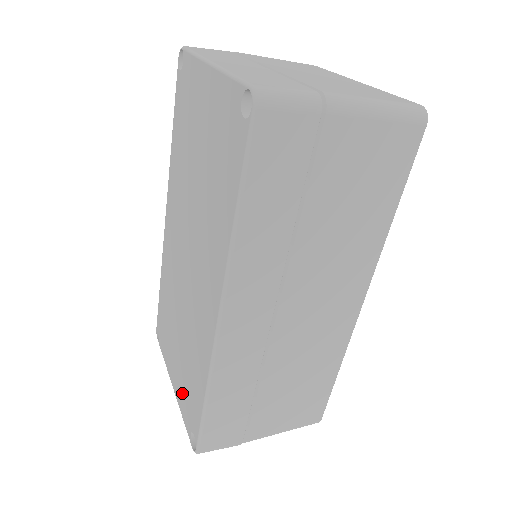
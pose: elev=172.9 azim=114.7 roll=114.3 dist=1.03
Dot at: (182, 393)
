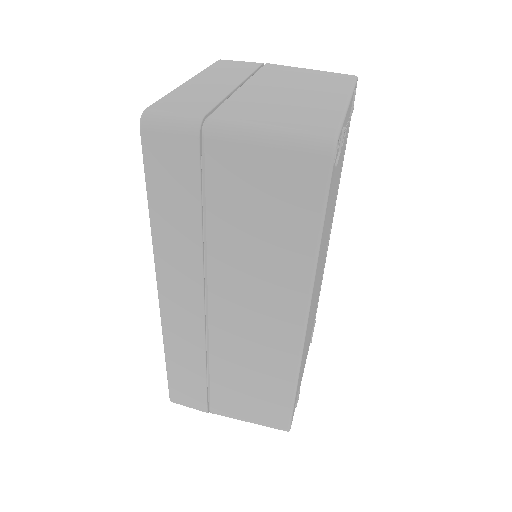
Dot at: occluded
